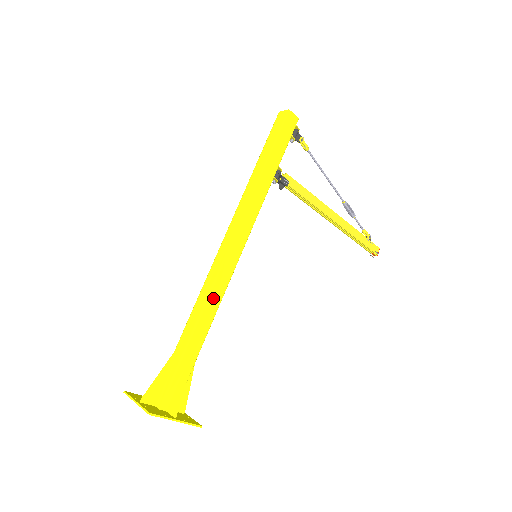
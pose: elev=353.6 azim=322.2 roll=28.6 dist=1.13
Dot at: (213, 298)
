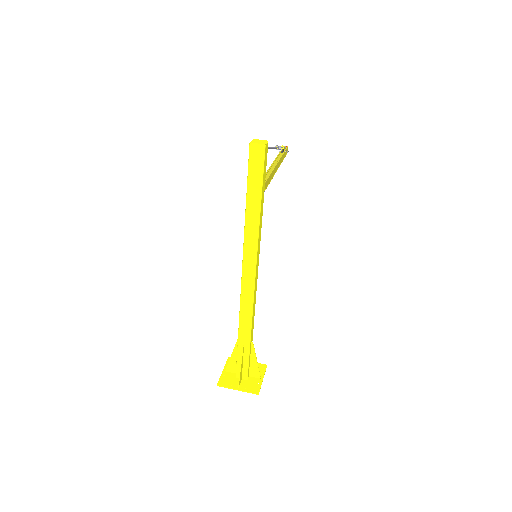
Dot at: (253, 311)
